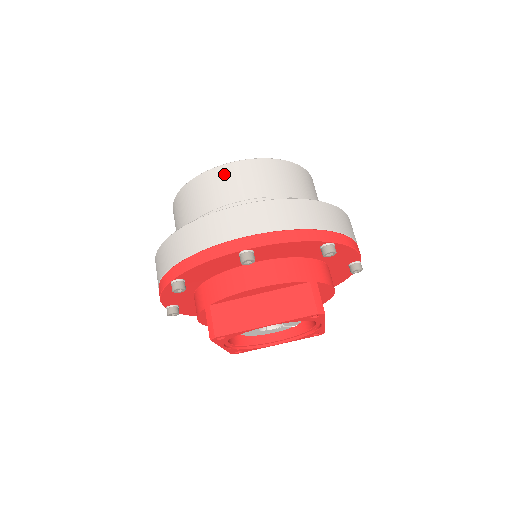
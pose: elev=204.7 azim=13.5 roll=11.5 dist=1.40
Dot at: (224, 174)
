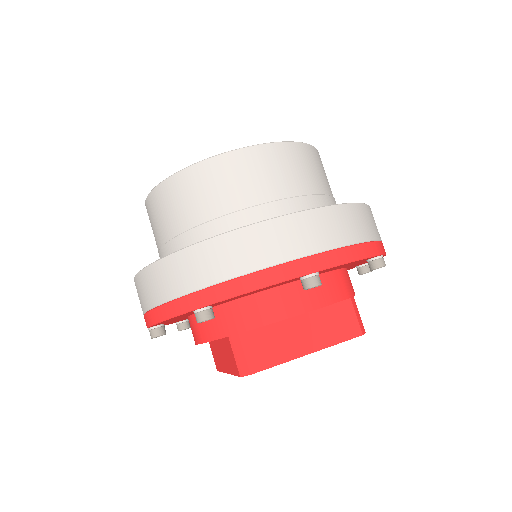
Dot at: (251, 160)
